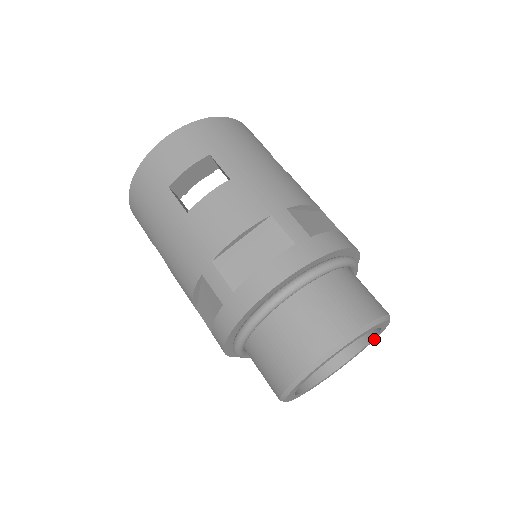
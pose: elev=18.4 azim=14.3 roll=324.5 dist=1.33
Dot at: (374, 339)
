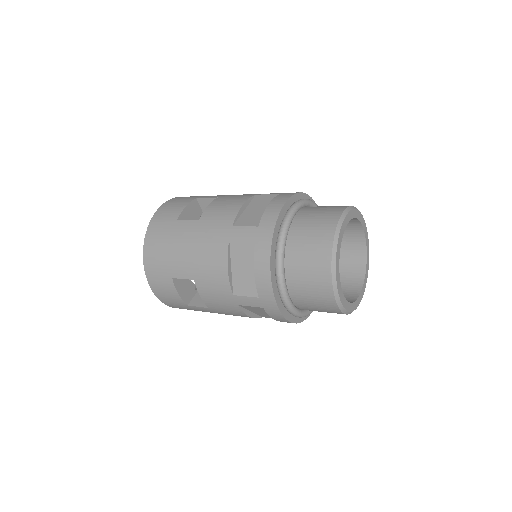
Dot at: (368, 262)
